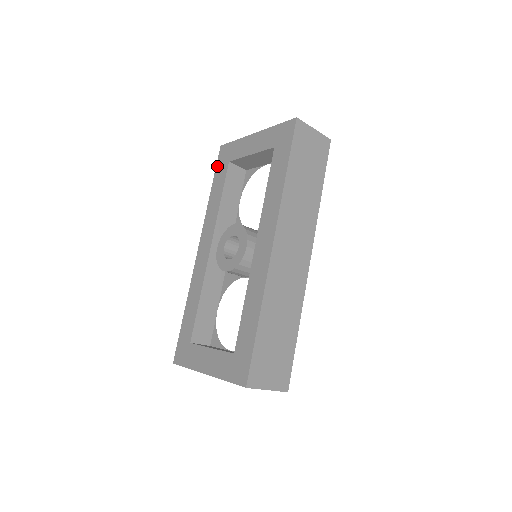
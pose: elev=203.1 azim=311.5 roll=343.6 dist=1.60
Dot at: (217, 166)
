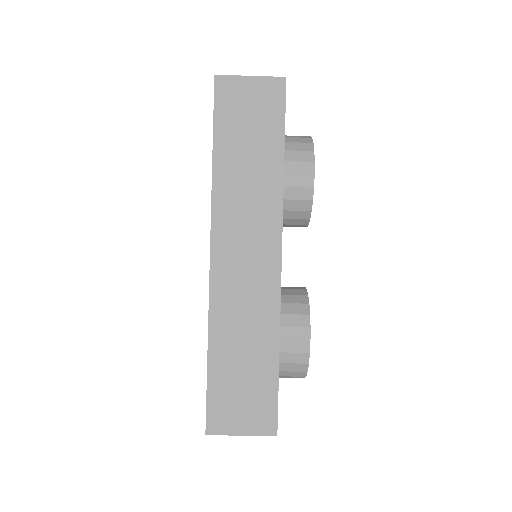
Dot at: occluded
